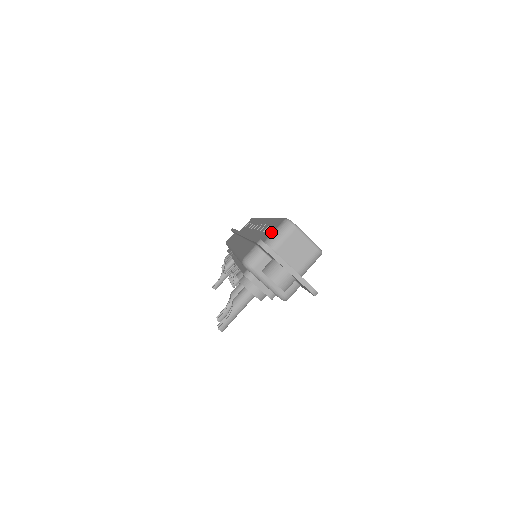
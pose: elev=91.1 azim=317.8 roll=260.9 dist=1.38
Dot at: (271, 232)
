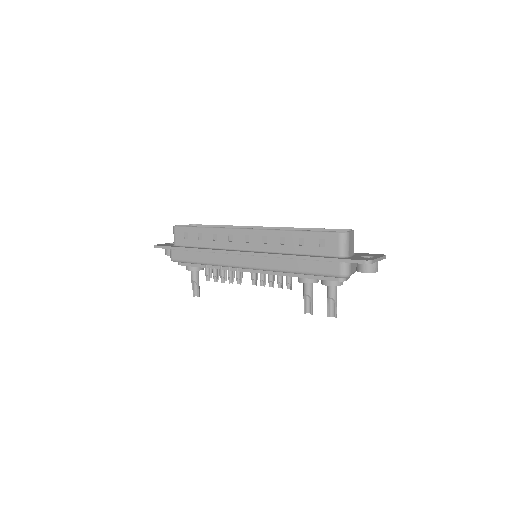
Dot at: (334, 247)
